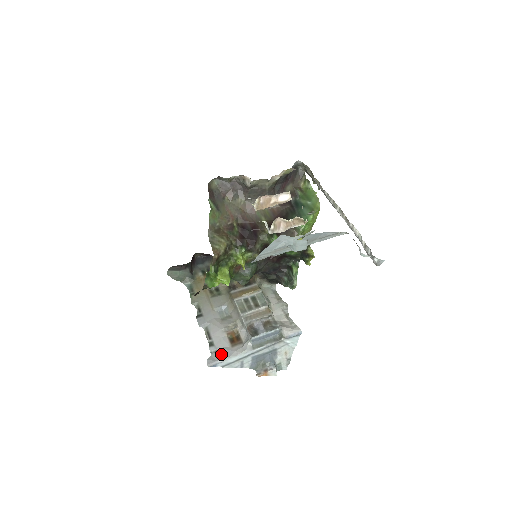
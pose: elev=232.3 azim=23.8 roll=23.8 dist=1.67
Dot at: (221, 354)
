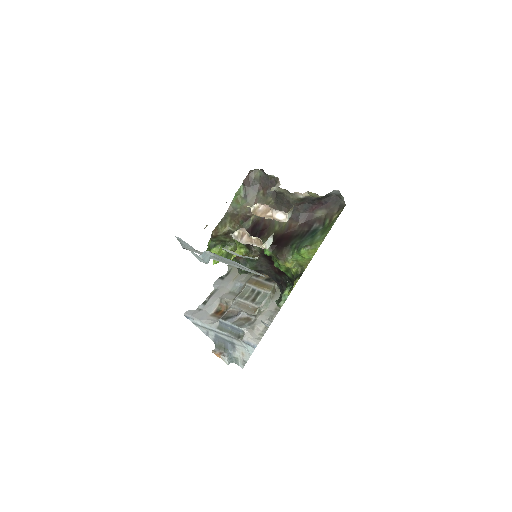
Dot at: (199, 314)
